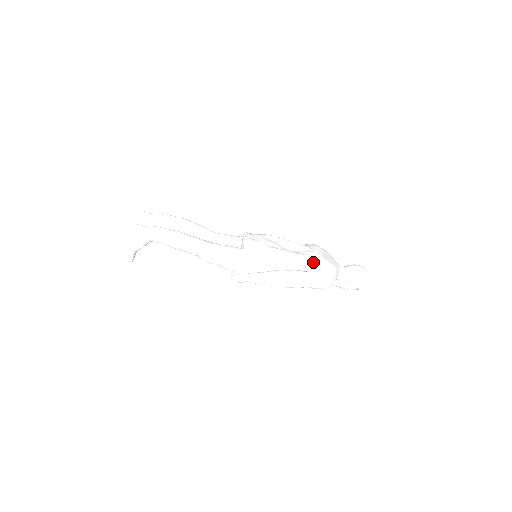
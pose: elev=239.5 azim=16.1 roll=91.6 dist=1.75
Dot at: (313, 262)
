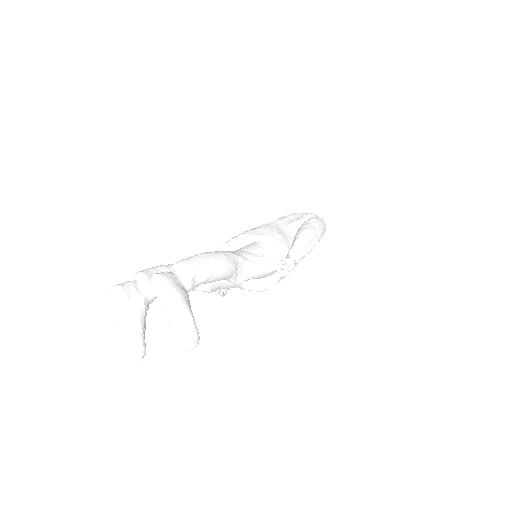
Dot at: (296, 216)
